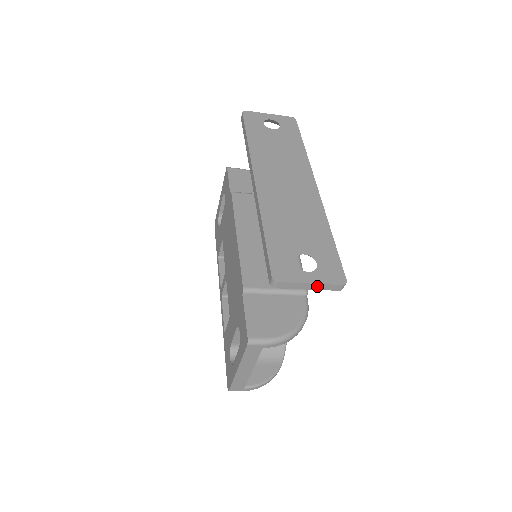
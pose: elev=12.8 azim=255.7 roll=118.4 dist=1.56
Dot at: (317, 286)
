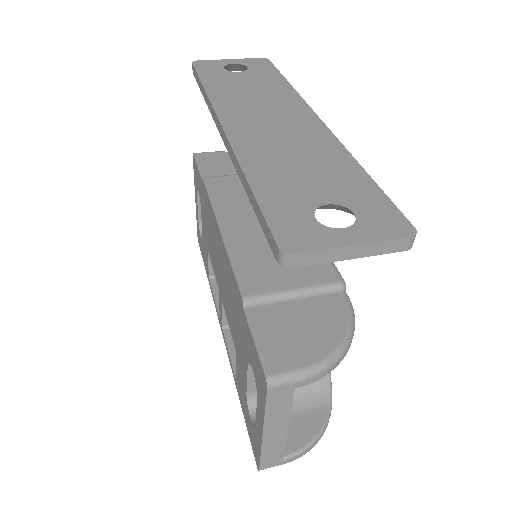
Dot at: (366, 249)
